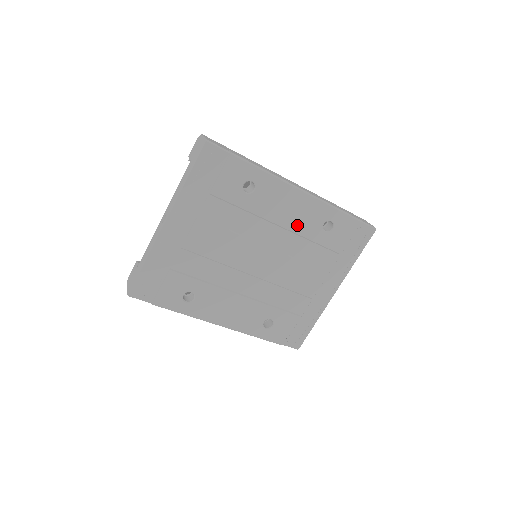
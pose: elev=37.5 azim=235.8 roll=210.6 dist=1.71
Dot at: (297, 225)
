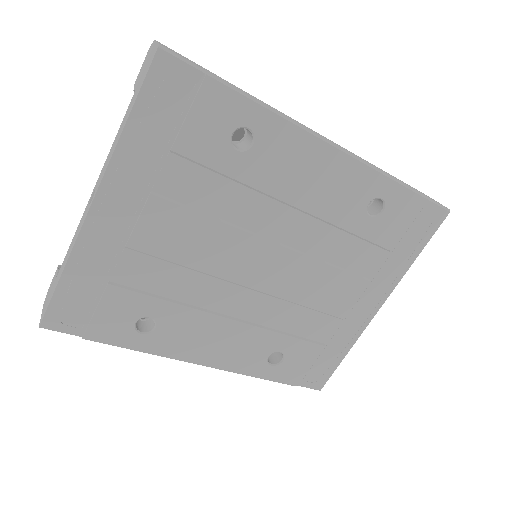
Dot at: (325, 206)
